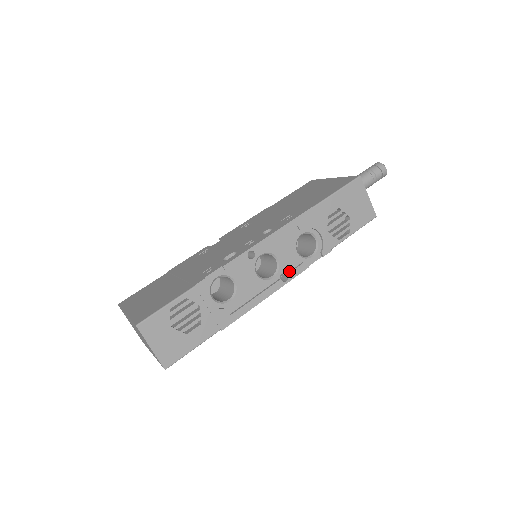
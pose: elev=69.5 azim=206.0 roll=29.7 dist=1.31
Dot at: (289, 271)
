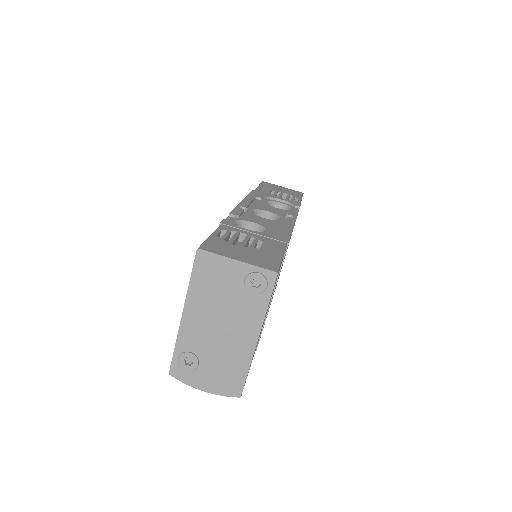
Dot at: (288, 216)
